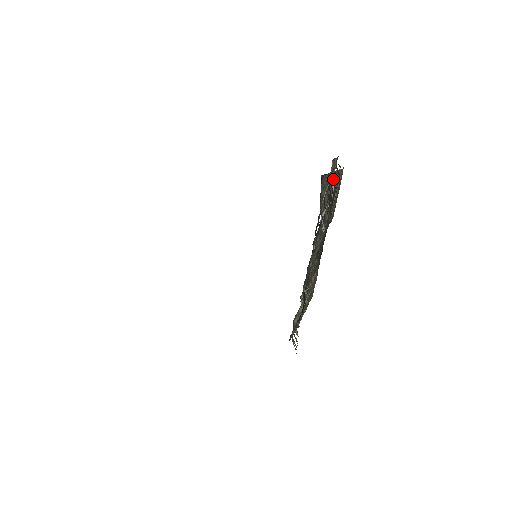
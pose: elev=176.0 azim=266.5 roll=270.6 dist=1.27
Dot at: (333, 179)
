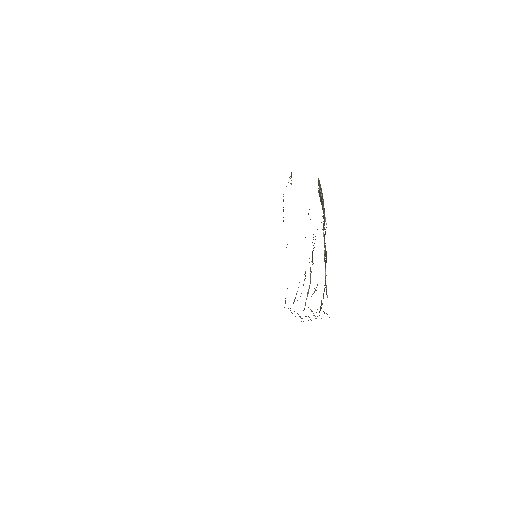
Dot at: occluded
